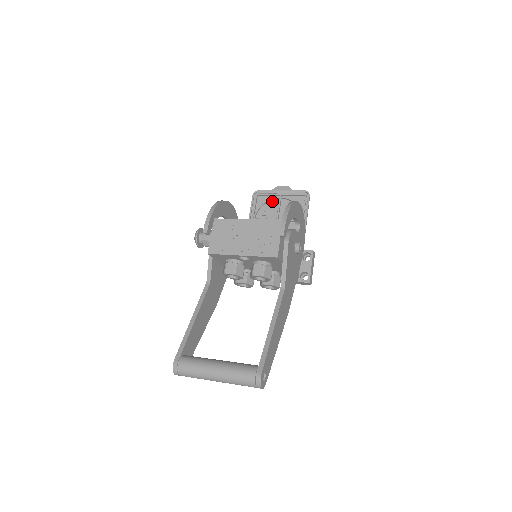
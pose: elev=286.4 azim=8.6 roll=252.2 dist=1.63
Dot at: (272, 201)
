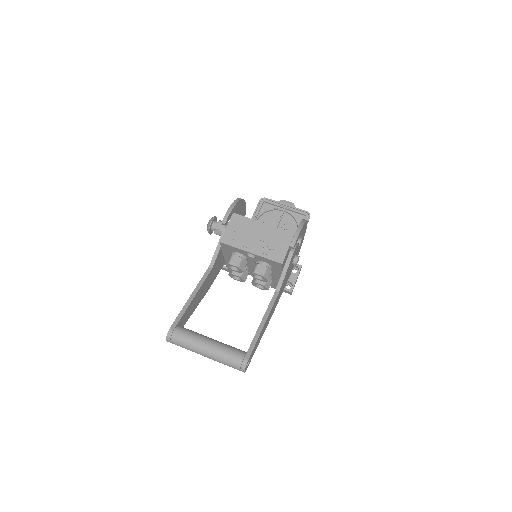
Dot at: (275, 211)
